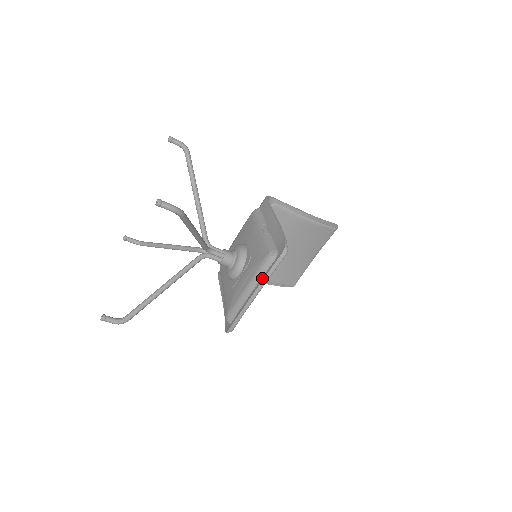
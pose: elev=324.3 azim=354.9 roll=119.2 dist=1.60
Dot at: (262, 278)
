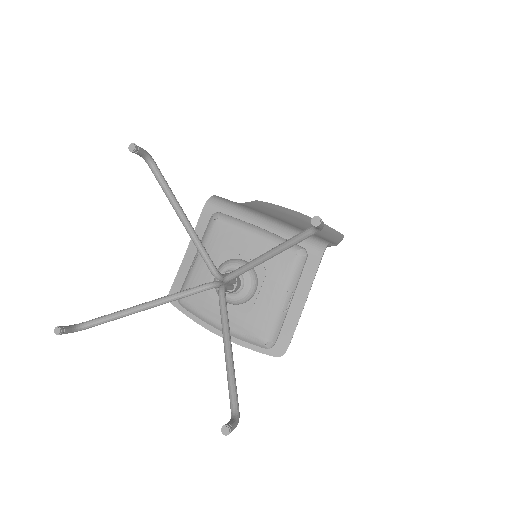
Dot at: (241, 342)
